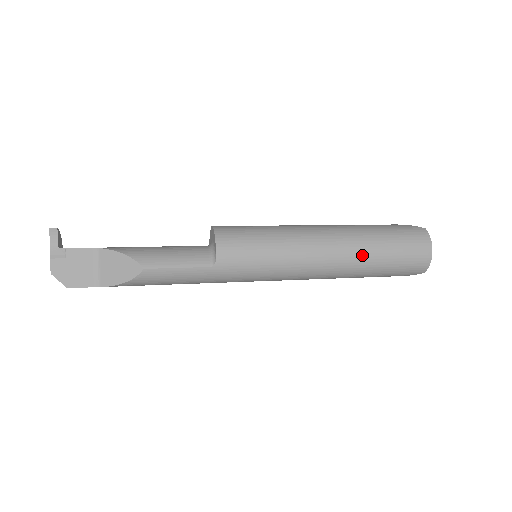
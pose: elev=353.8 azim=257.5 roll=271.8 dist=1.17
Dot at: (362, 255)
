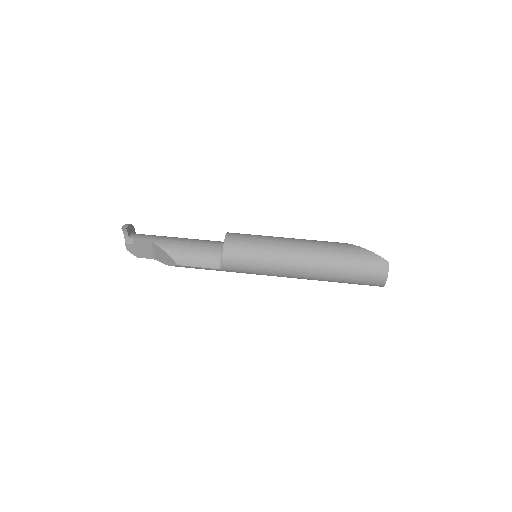
Dot at: (328, 277)
